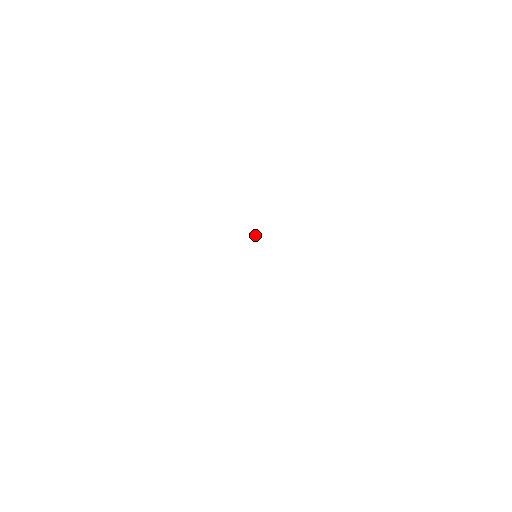
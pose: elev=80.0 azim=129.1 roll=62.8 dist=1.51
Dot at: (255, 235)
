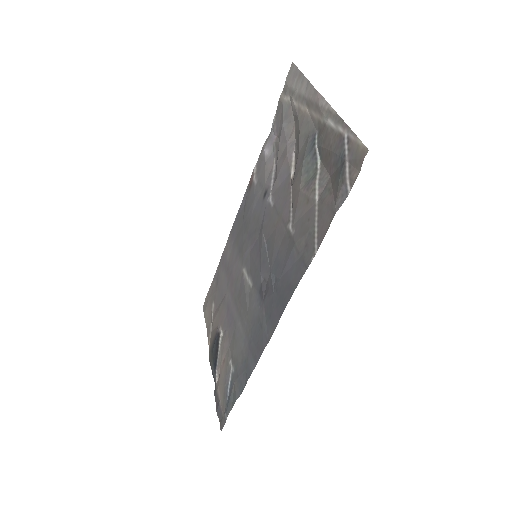
Dot at: (274, 276)
